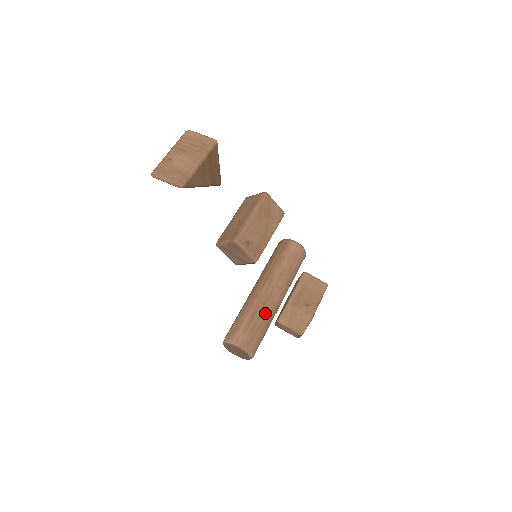
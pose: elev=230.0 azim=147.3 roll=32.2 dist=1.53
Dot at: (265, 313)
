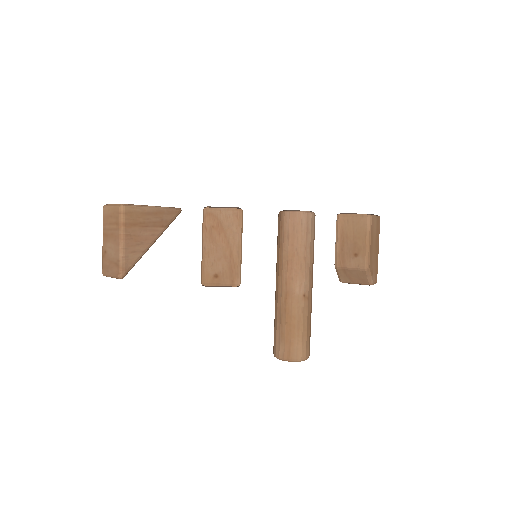
Dot at: (291, 314)
